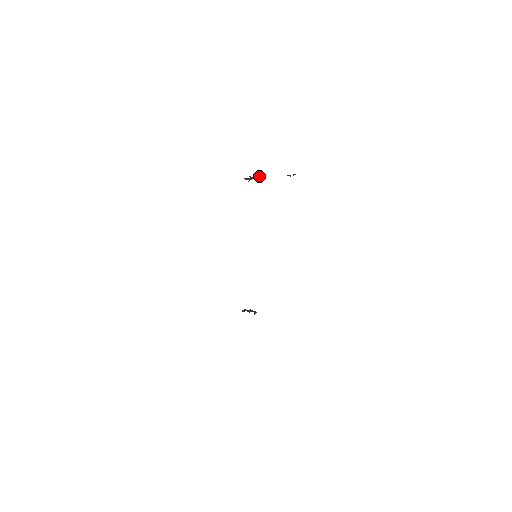
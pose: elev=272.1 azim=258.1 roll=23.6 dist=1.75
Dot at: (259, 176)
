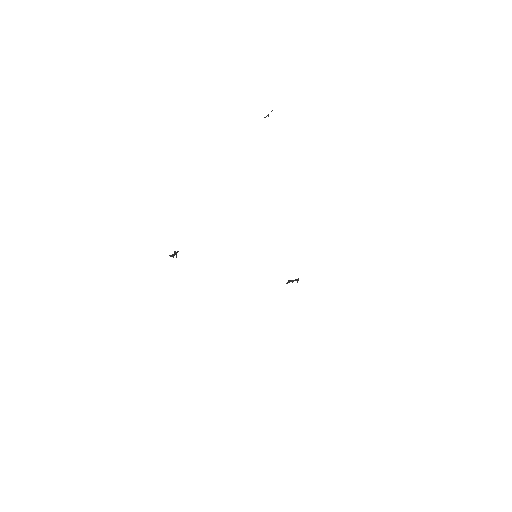
Dot at: (176, 253)
